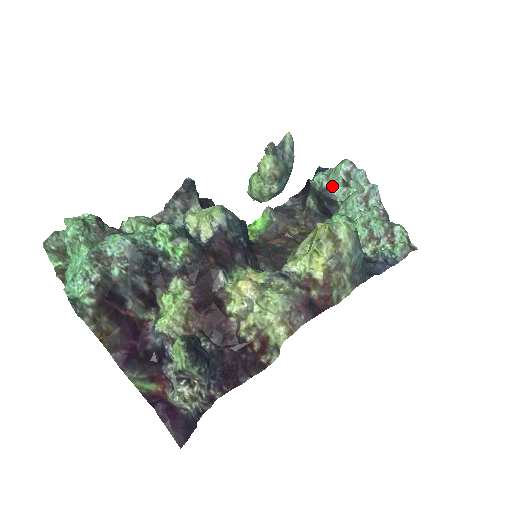
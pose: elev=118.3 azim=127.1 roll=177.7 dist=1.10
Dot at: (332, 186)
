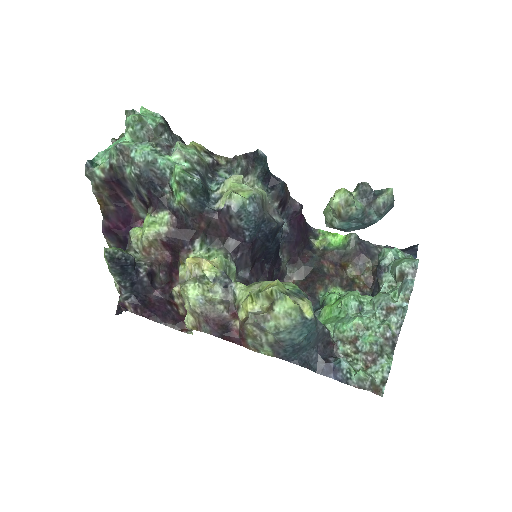
Dot at: (388, 270)
